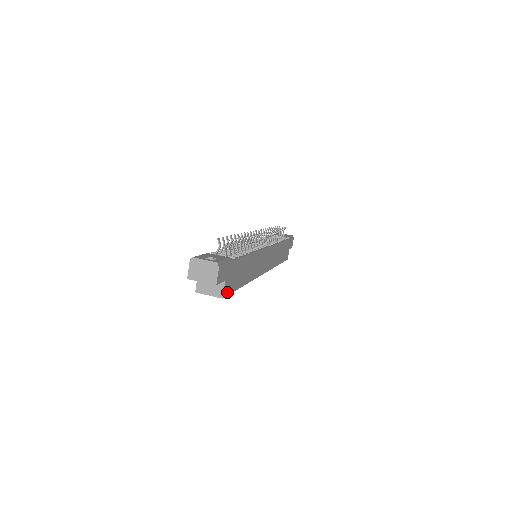
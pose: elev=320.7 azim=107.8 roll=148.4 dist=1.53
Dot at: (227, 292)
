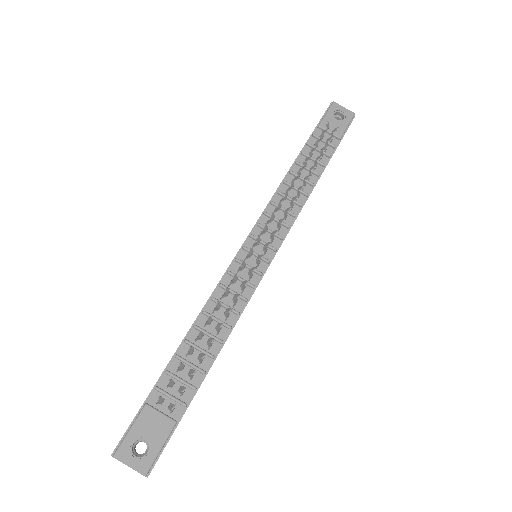
Dot at: occluded
